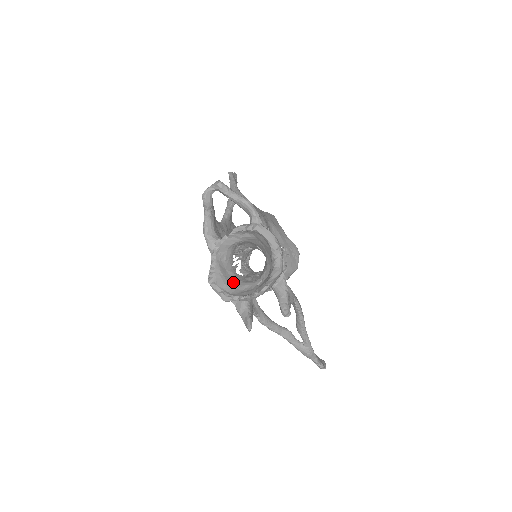
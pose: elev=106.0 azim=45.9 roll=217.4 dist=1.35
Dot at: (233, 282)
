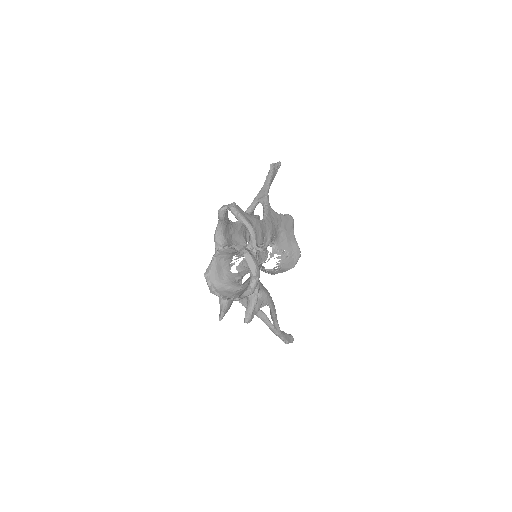
Dot at: (223, 279)
